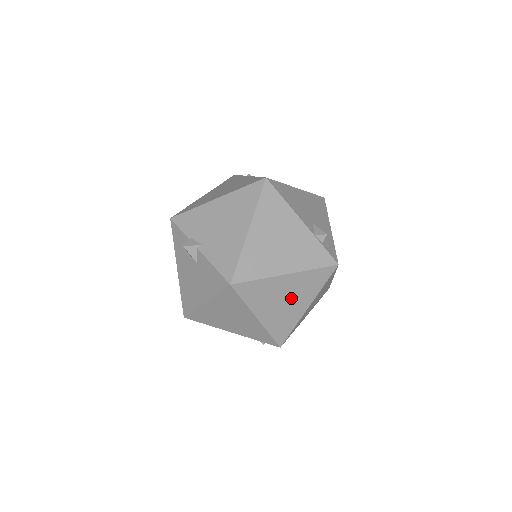
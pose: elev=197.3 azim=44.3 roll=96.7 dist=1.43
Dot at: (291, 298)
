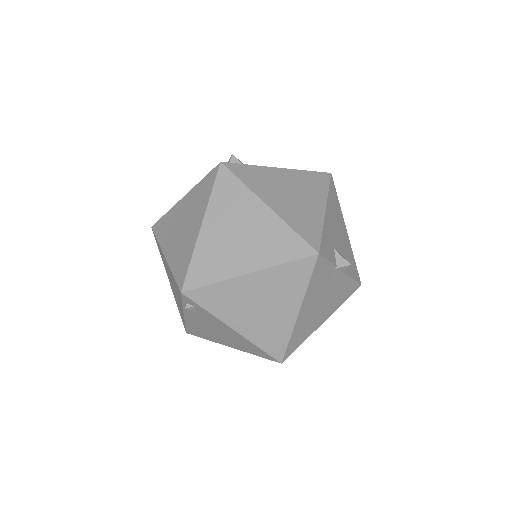
Dot at: (188, 221)
